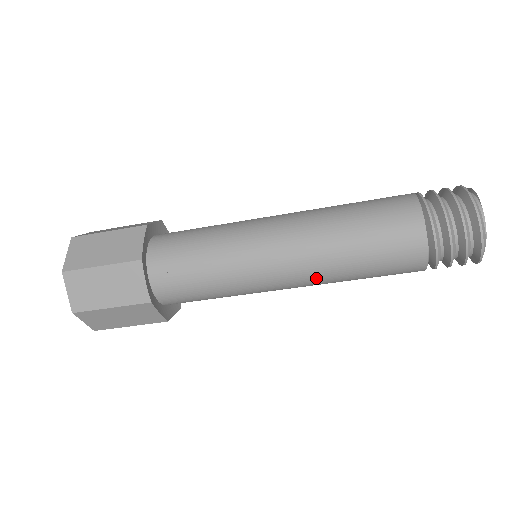
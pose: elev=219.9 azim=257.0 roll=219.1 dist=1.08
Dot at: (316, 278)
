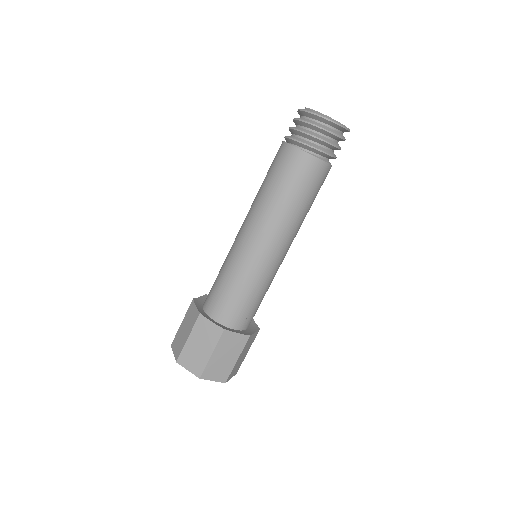
Dot at: (264, 219)
